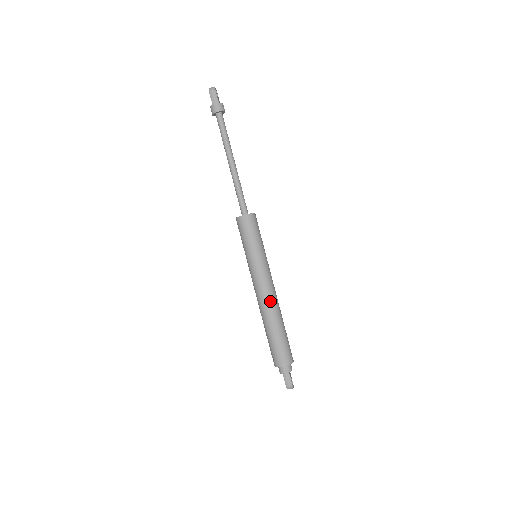
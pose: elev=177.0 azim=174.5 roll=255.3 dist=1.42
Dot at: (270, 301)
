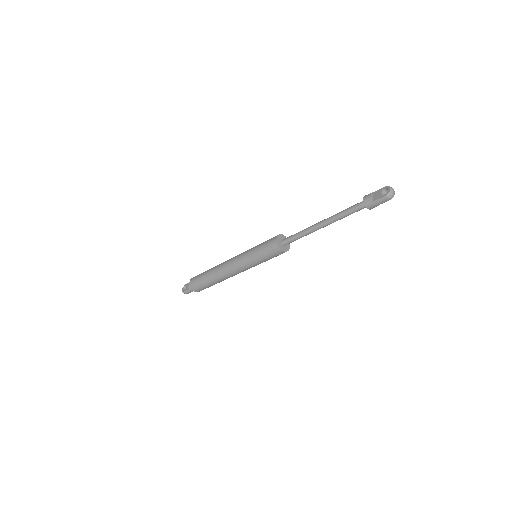
Dot at: occluded
